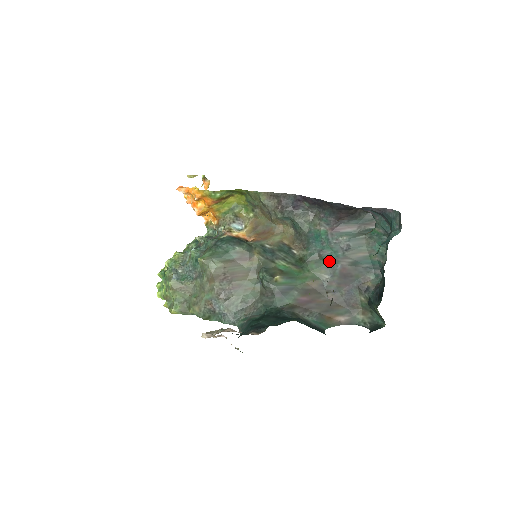
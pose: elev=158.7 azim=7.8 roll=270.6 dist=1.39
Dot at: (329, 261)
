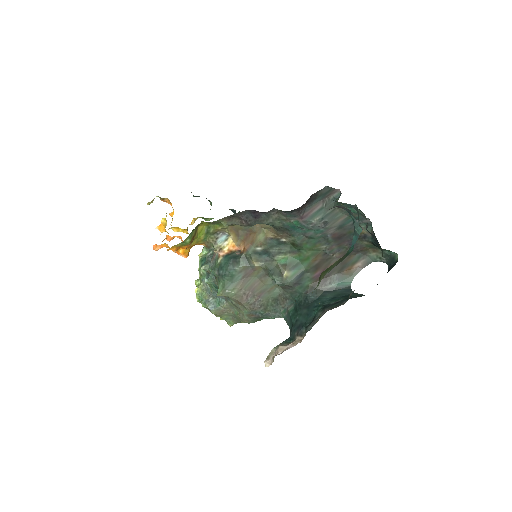
Dot at: (317, 237)
